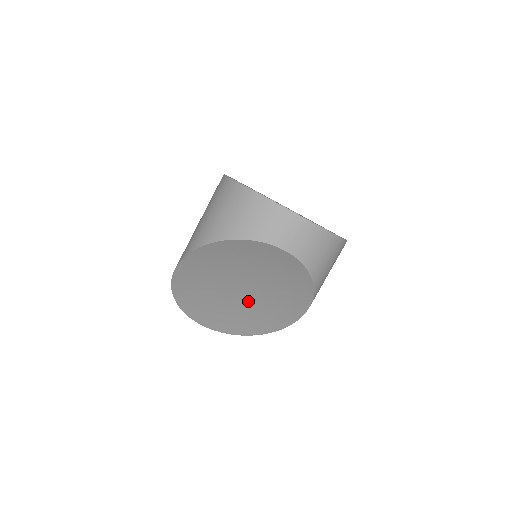
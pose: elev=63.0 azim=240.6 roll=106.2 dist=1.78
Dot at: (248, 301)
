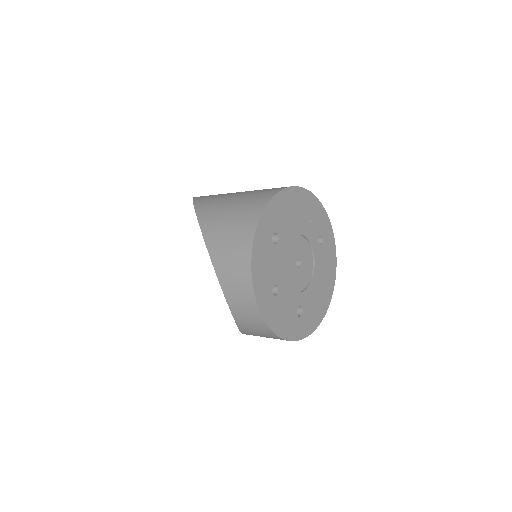
Dot at: occluded
